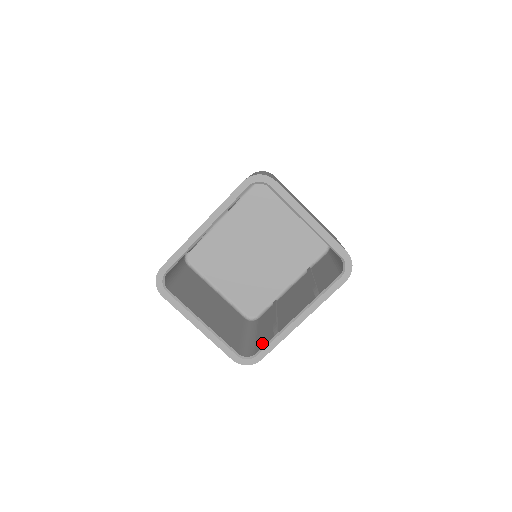
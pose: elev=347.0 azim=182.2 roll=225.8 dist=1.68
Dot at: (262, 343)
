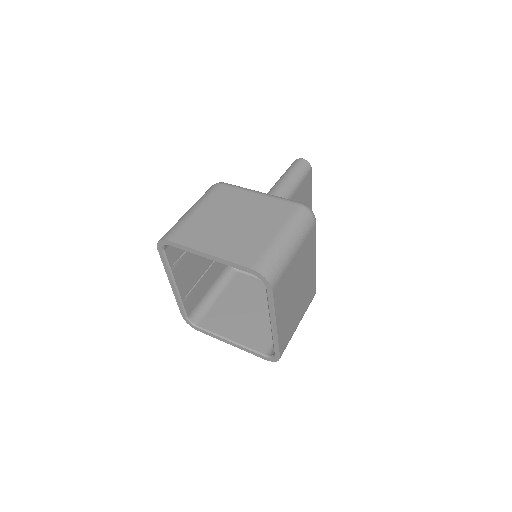
Dot at: occluded
